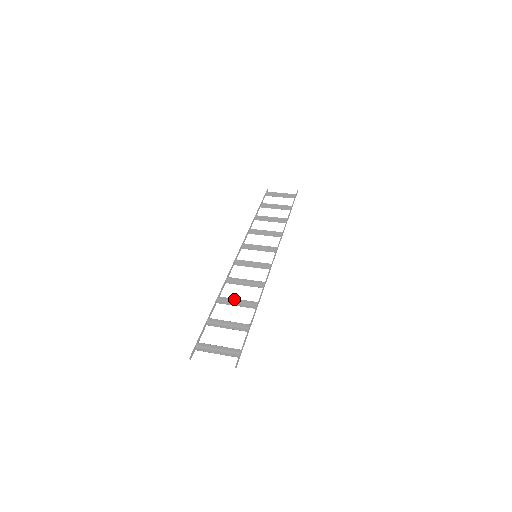
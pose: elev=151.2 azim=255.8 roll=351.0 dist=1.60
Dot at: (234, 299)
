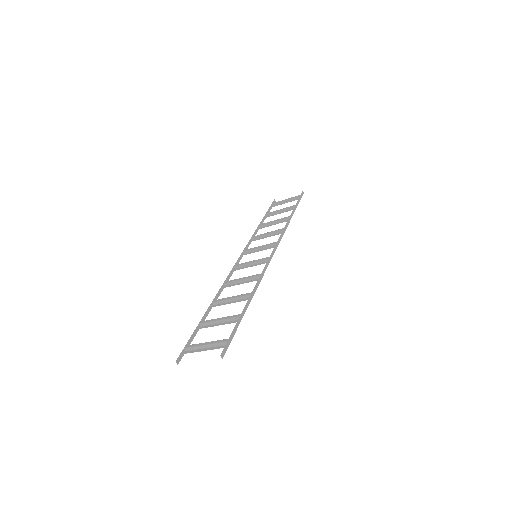
Dot at: (228, 297)
